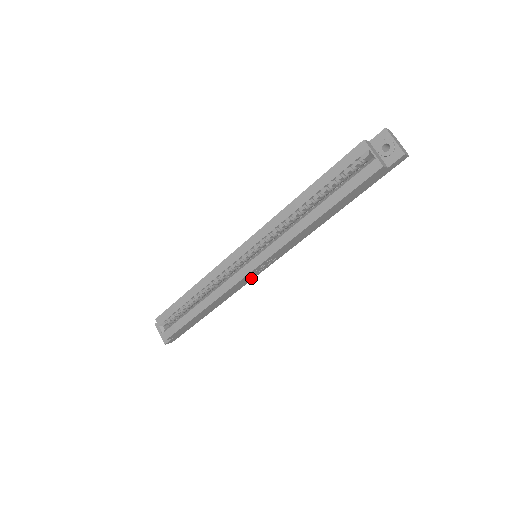
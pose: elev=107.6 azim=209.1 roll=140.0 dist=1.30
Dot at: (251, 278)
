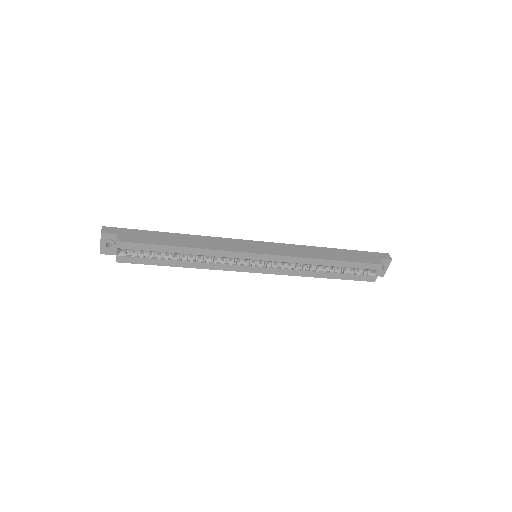
Dot at: occluded
